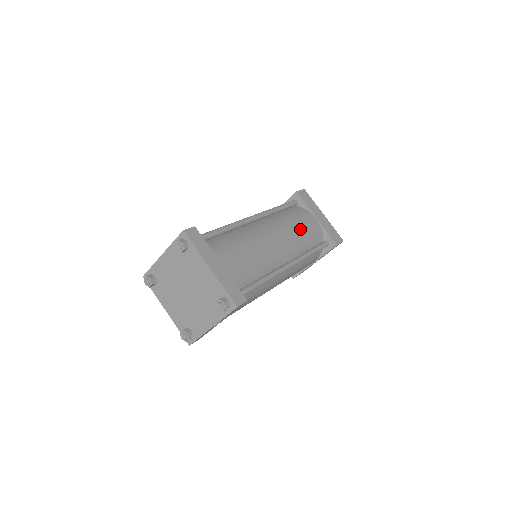
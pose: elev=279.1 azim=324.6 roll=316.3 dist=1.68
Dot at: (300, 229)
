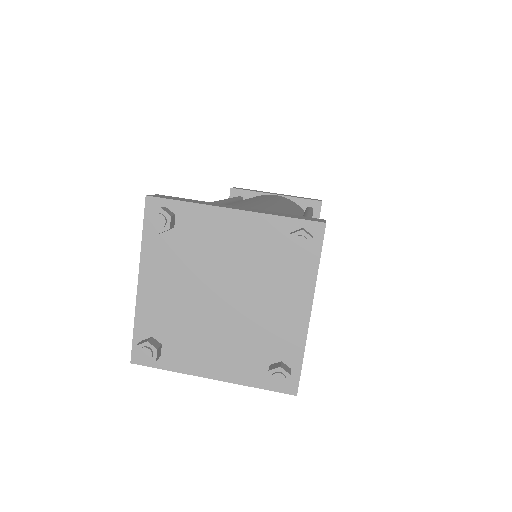
Dot at: occluded
